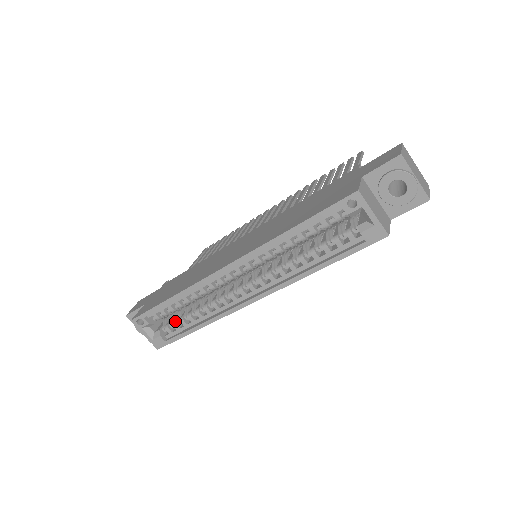
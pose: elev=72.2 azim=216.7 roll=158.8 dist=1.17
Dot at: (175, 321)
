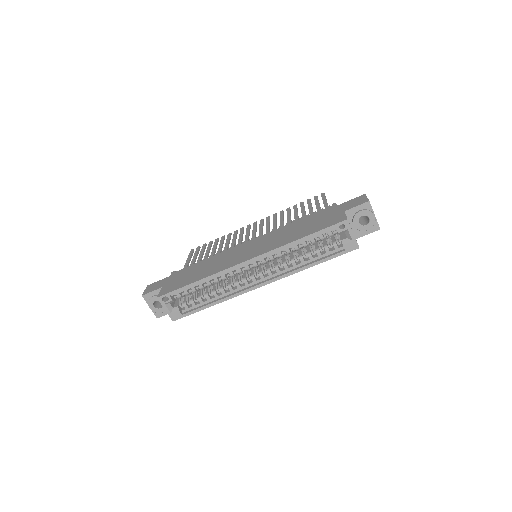
Dot at: (193, 299)
